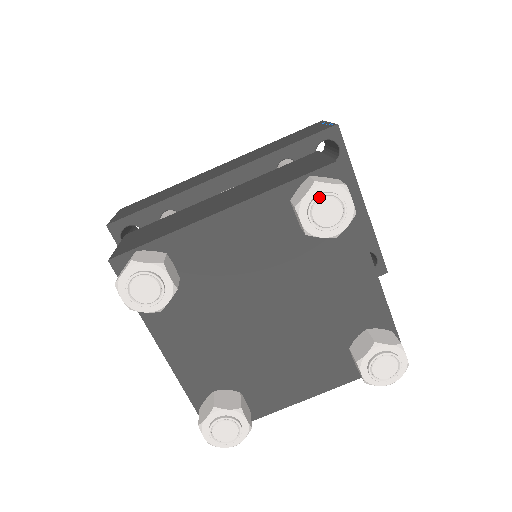
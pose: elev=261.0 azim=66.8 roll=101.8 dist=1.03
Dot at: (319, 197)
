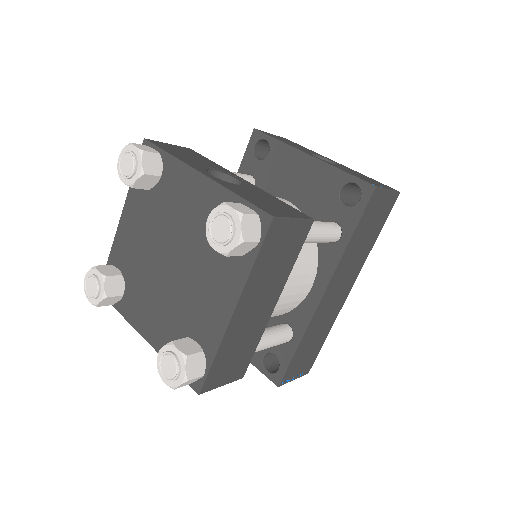
Dot at: (120, 162)
